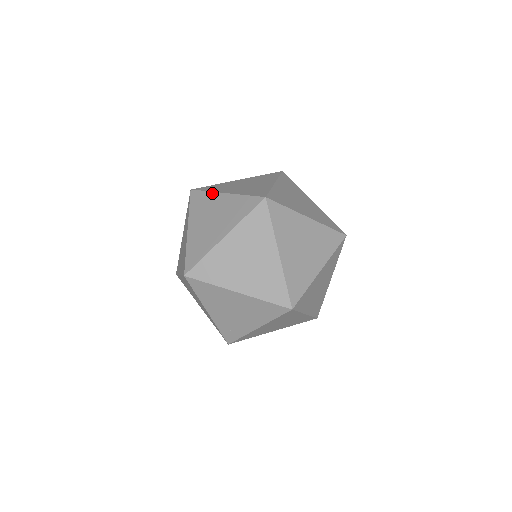
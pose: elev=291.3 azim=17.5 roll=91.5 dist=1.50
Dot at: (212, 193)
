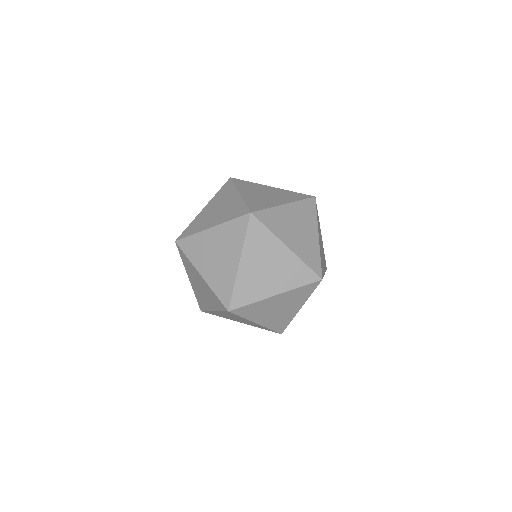
Dot at: (274, 237)
